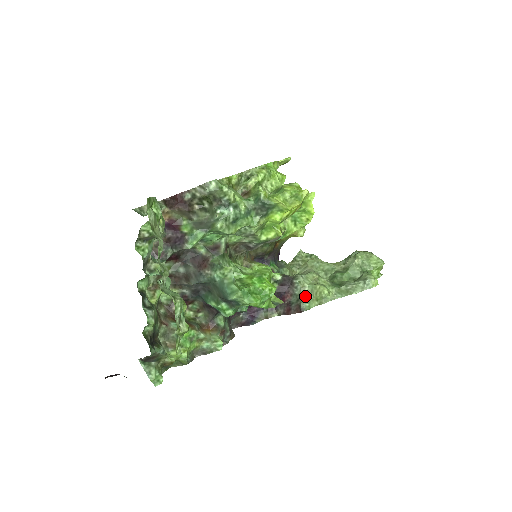
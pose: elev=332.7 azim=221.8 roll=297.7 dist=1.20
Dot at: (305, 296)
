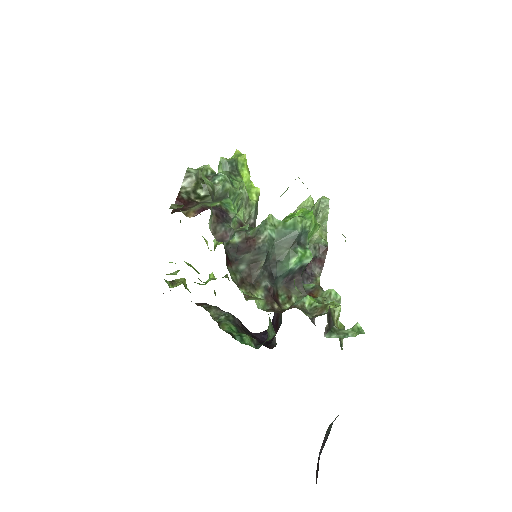
Dot at: (314, 241)
